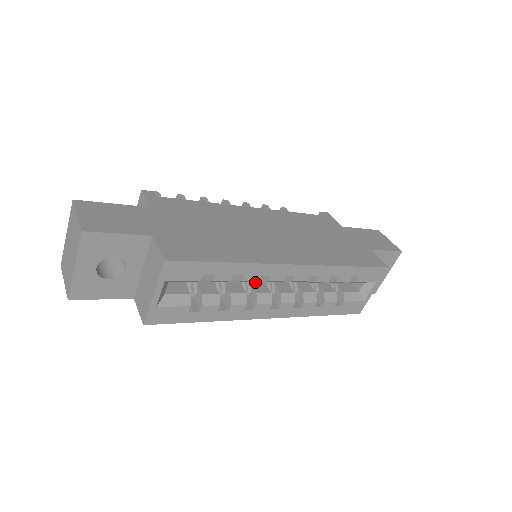
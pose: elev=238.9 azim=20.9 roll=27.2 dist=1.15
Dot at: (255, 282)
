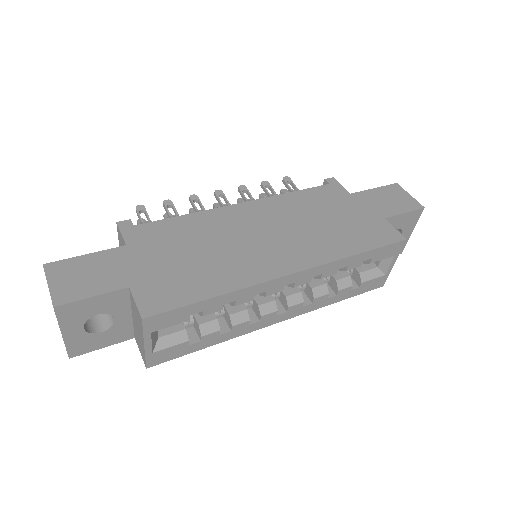
Dot at: occluded
